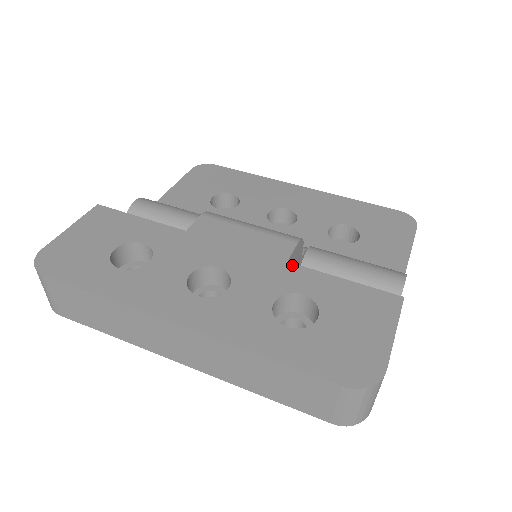
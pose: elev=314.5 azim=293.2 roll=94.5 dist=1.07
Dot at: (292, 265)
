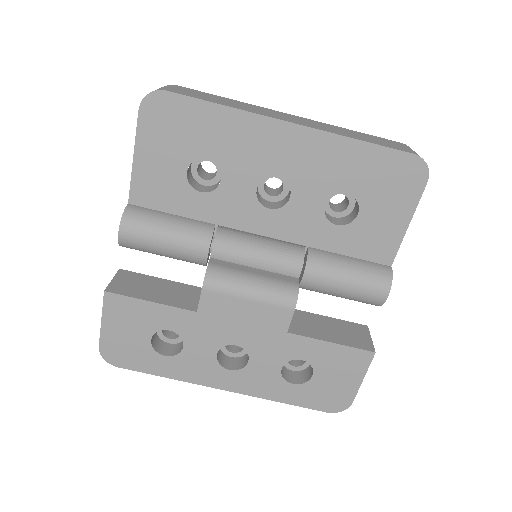
Dot at: (291, 336)
